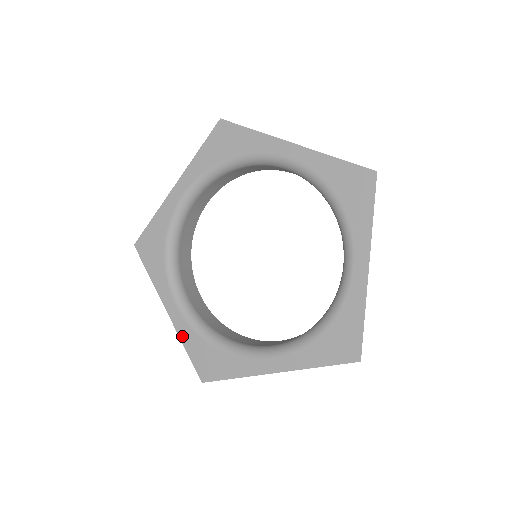
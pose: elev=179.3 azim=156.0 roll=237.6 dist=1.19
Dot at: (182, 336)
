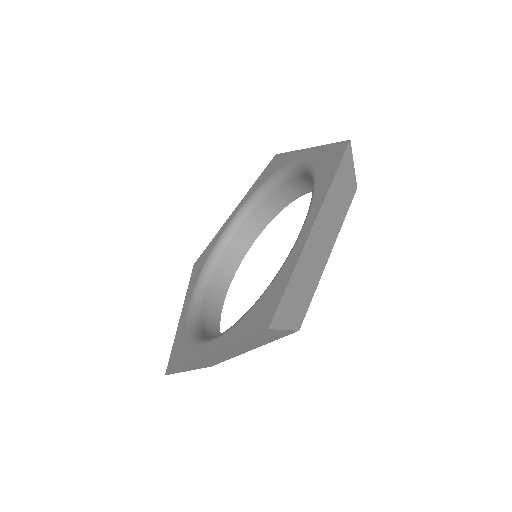
Dot at: (178, 332)
